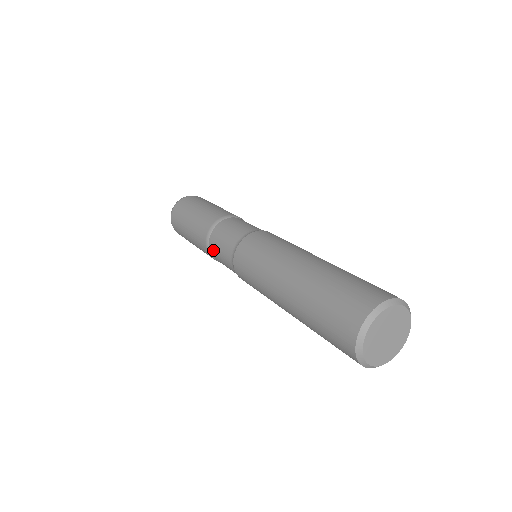
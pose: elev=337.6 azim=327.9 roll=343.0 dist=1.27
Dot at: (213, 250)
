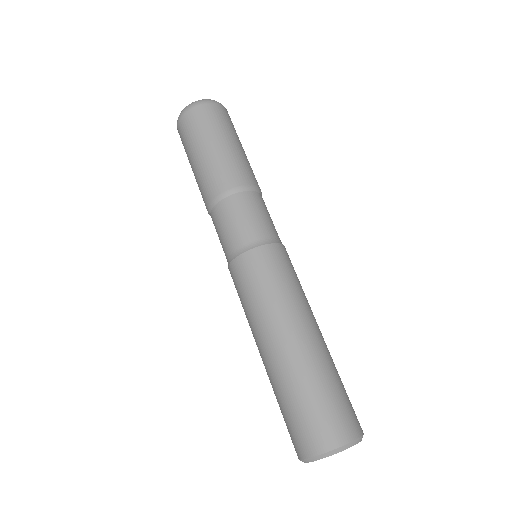
Dot at: occluded
